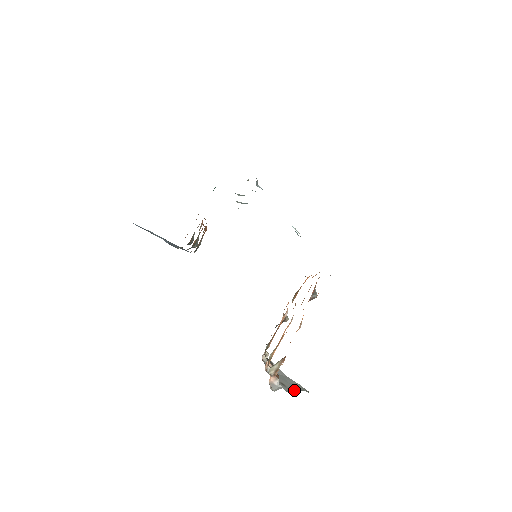
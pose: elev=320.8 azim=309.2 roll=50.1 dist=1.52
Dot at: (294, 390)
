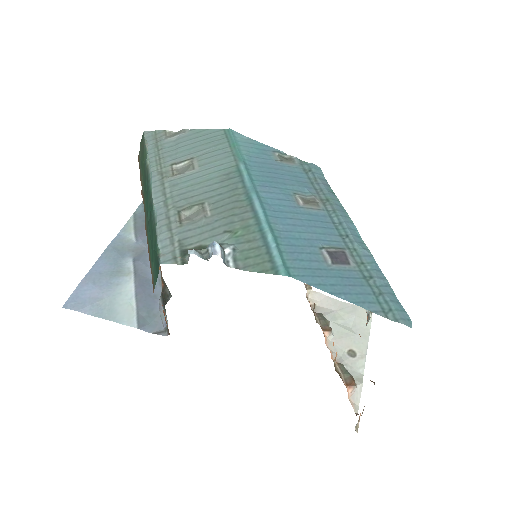
Dot at: (365, 350)
